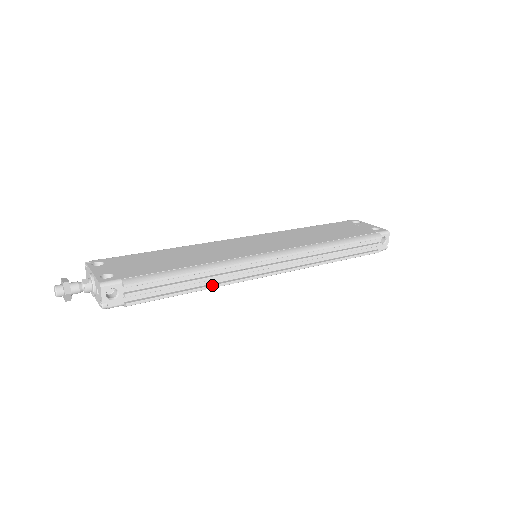
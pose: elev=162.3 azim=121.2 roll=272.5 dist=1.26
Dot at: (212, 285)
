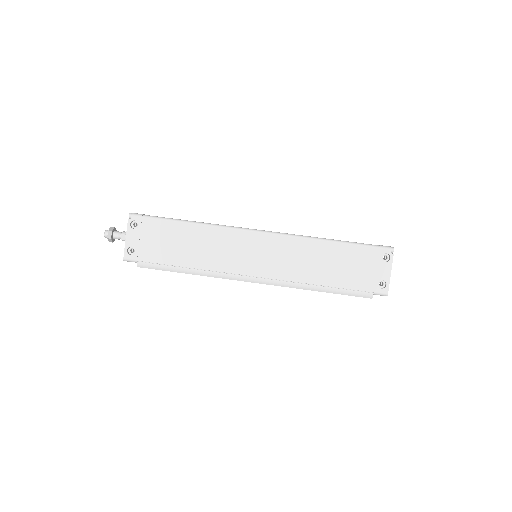
Dot at: occluded
